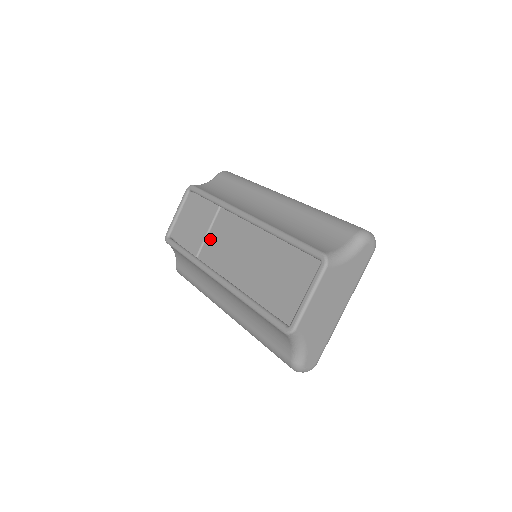
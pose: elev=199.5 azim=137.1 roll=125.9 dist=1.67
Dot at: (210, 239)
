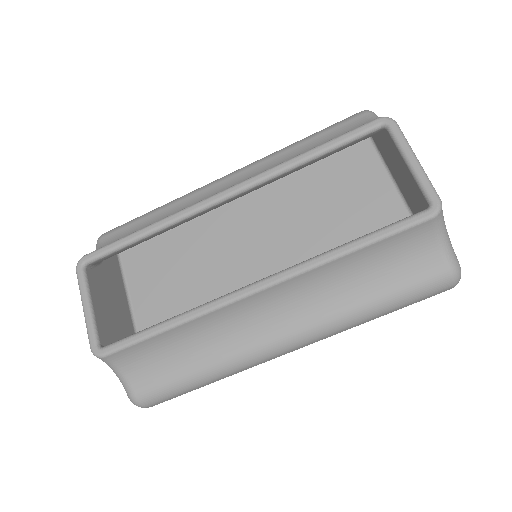
Dot at: occluded
